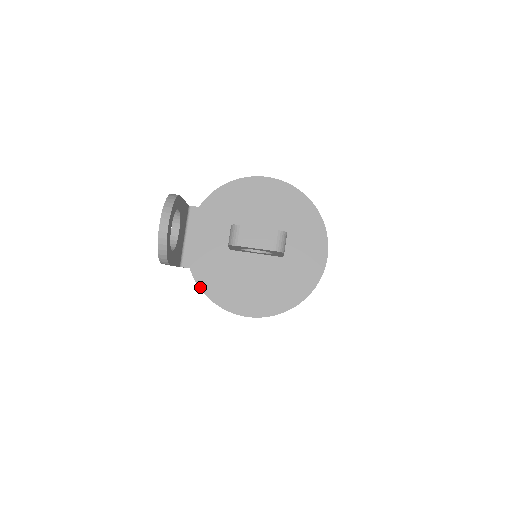
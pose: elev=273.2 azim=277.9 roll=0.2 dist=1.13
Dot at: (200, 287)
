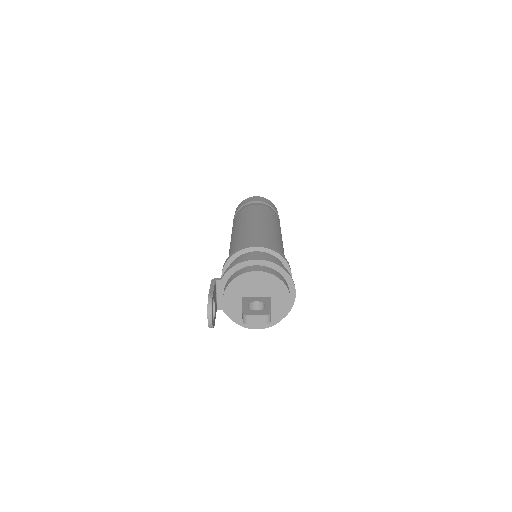
Dot at: occluded
